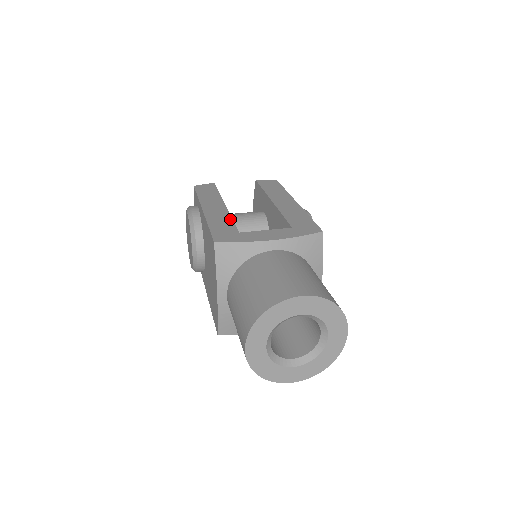
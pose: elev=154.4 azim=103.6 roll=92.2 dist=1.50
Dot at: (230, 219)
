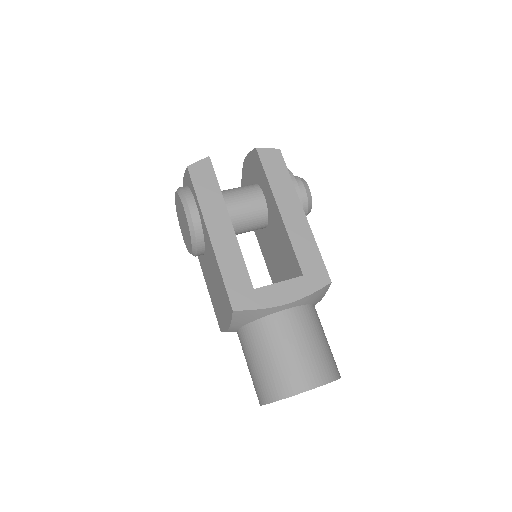
Dot at: (241, 258)
